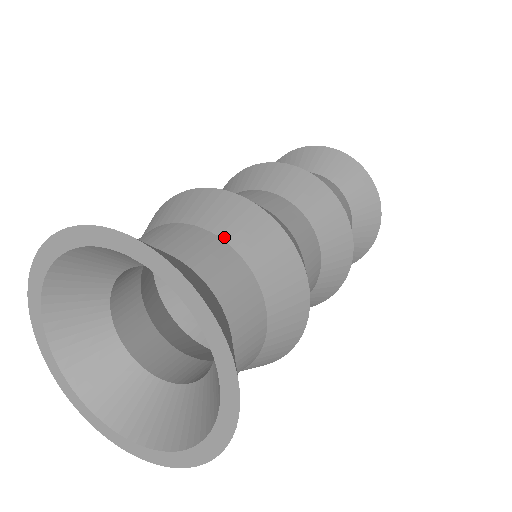
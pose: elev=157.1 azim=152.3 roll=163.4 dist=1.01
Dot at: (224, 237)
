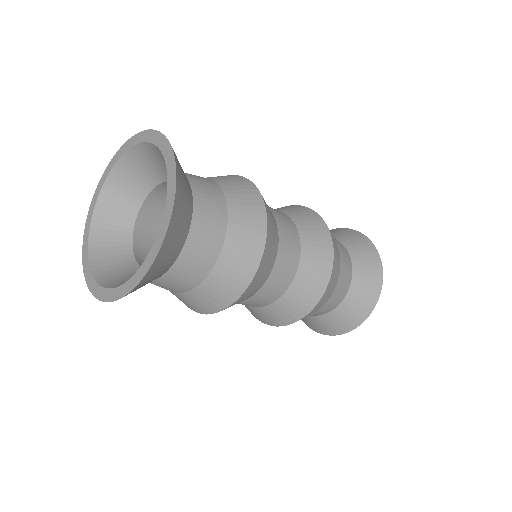
Dot at: occluded
